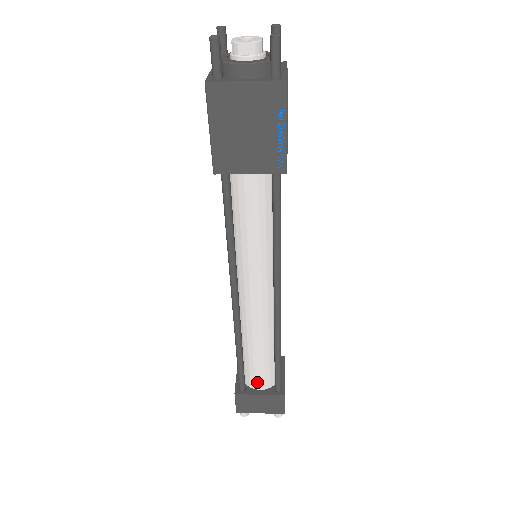
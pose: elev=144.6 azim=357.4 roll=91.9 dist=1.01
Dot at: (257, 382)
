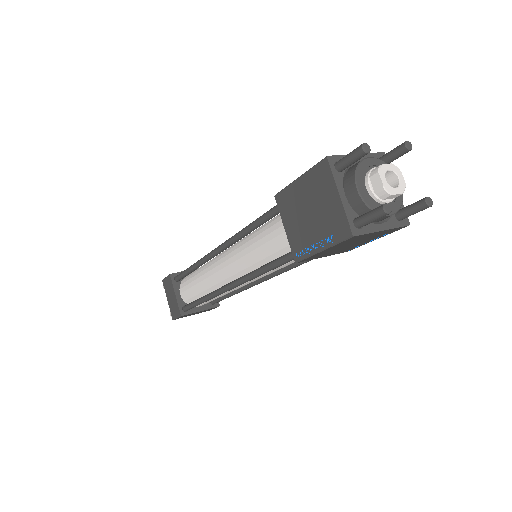
Dot at: (201, 305)
